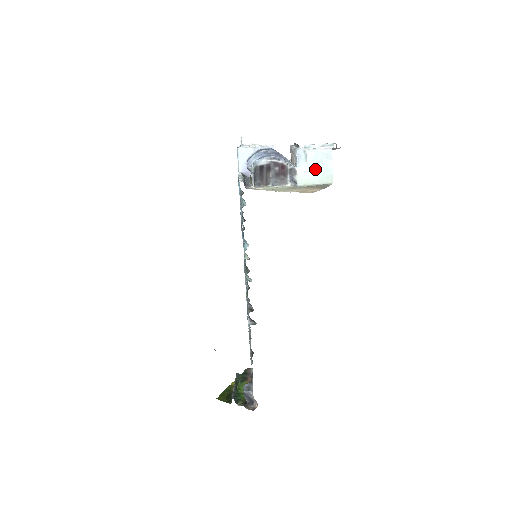
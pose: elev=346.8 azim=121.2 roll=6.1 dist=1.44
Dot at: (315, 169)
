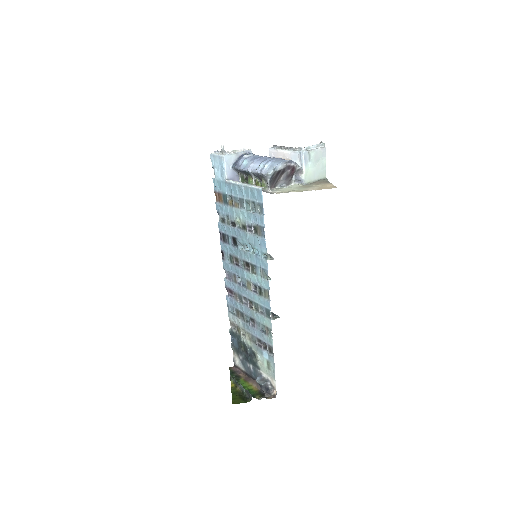
Dot at: (315, 167)
